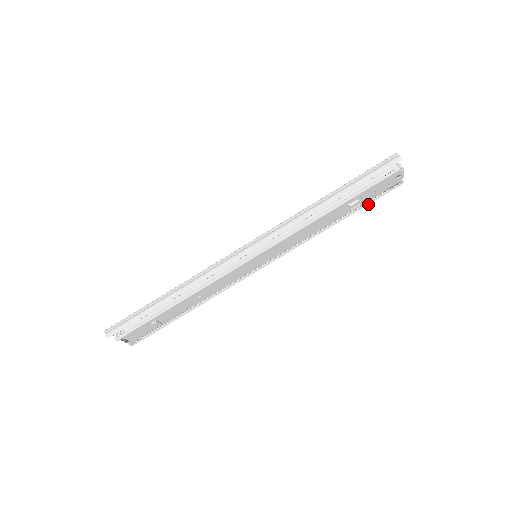
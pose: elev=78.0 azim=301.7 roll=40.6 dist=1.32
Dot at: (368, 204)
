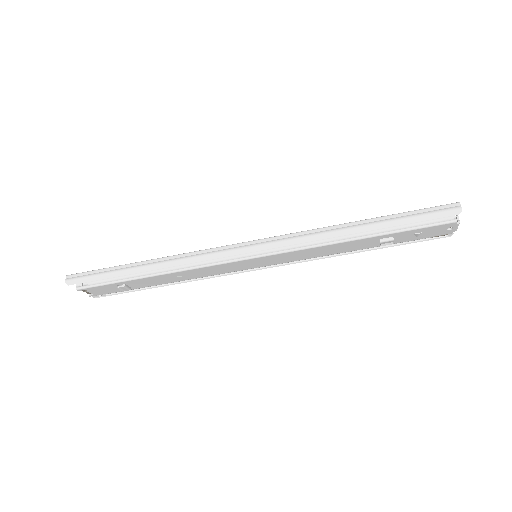
Dot at: (403, 244)
